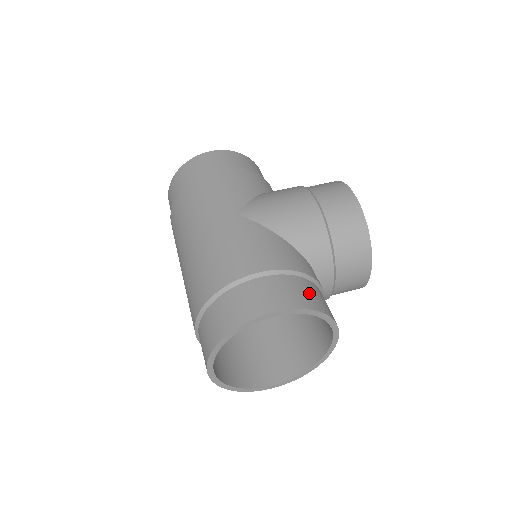
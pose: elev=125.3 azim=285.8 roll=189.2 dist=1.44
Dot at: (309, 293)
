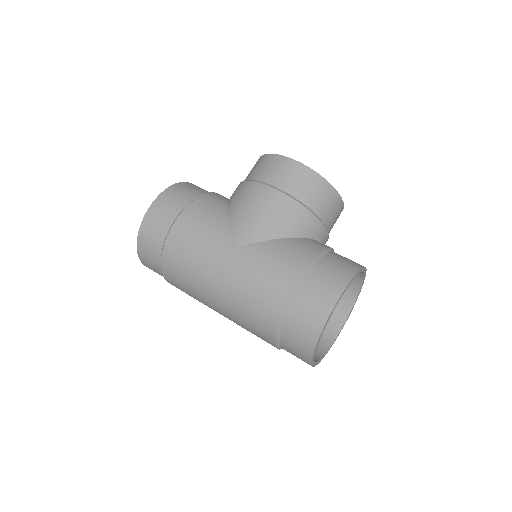
Dot at: (338, 266)
